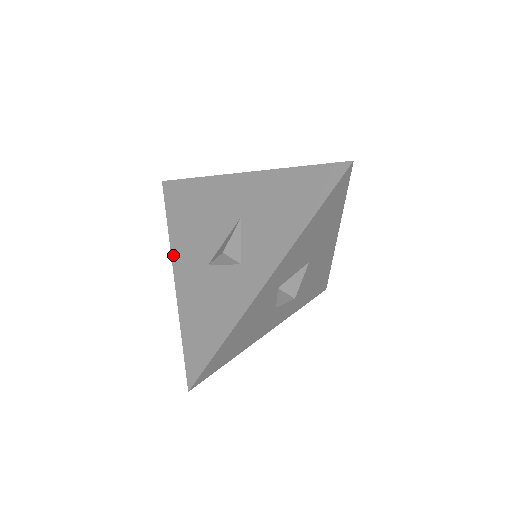
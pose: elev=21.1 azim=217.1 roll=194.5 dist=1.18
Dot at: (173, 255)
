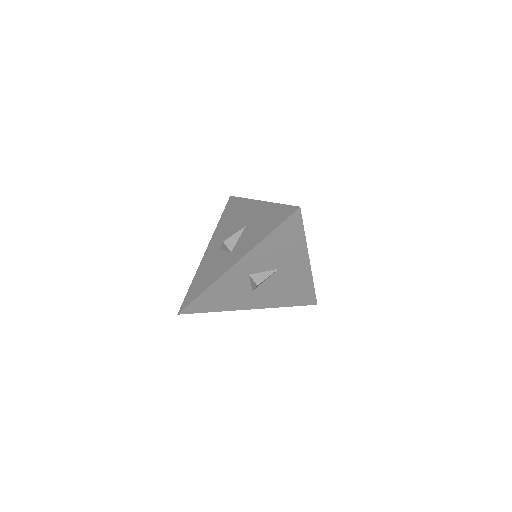
Dot at: (211, 240)
